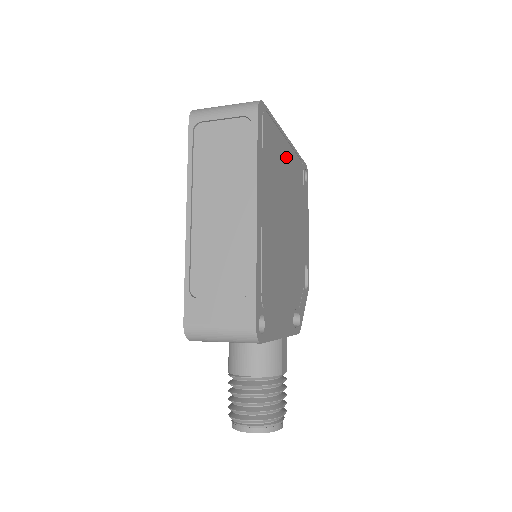
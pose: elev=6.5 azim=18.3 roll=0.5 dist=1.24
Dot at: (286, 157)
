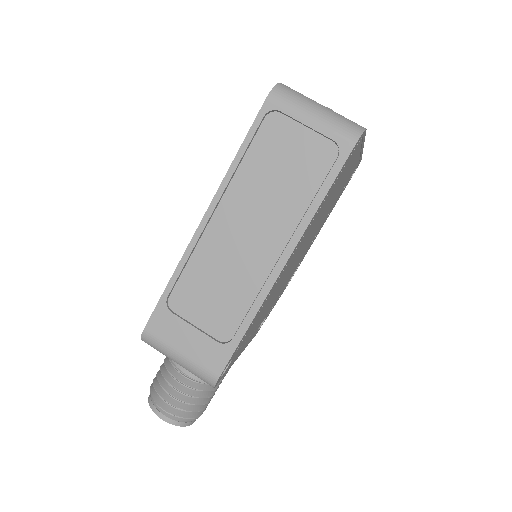
Dot at: occluded
